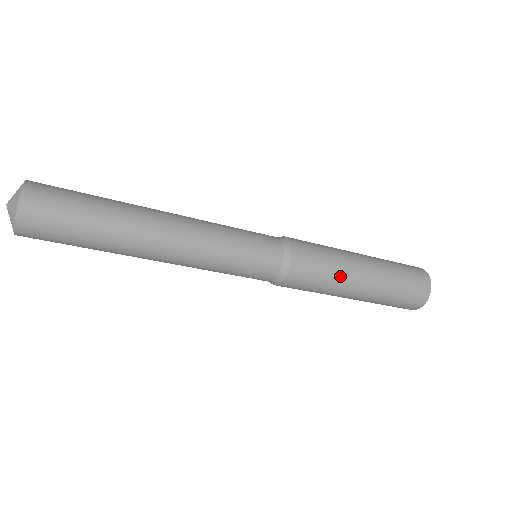
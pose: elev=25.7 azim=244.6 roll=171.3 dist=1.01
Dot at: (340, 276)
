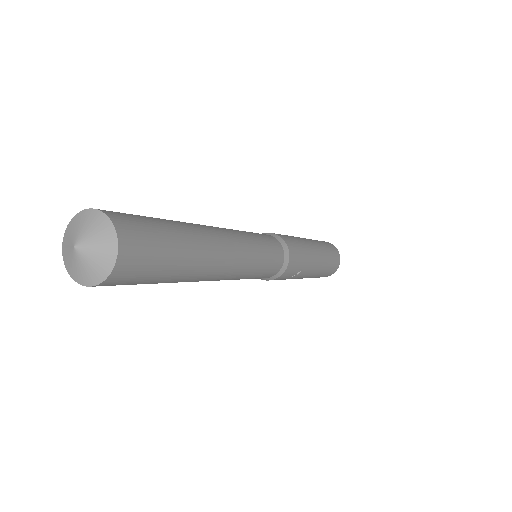
Dot at: (309, 252)
